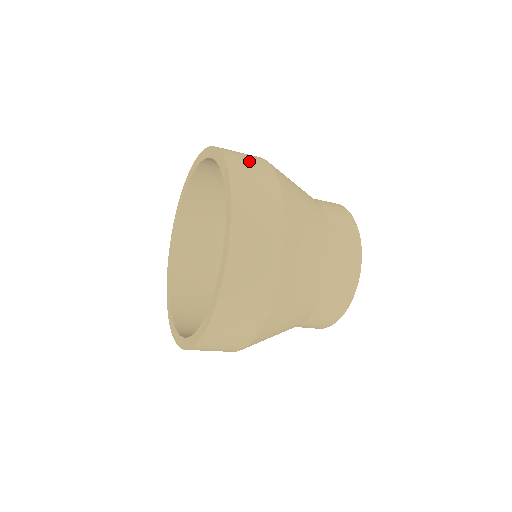
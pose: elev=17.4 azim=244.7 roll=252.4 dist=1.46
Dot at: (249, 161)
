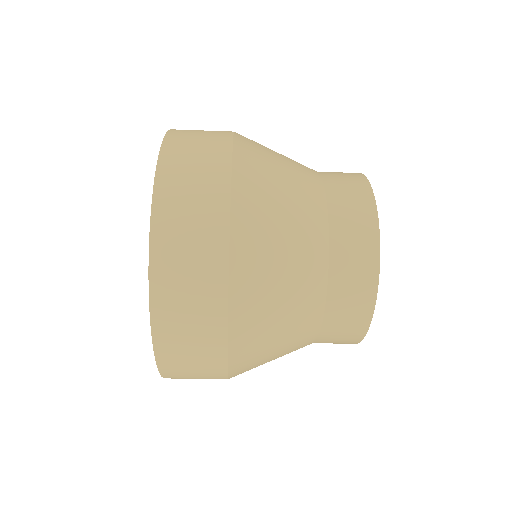
Dot at: occluded
